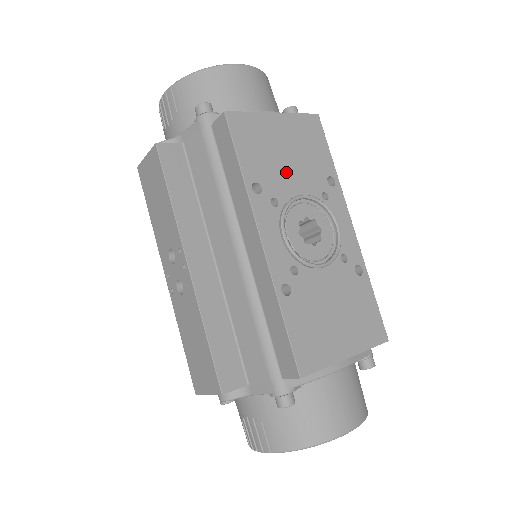
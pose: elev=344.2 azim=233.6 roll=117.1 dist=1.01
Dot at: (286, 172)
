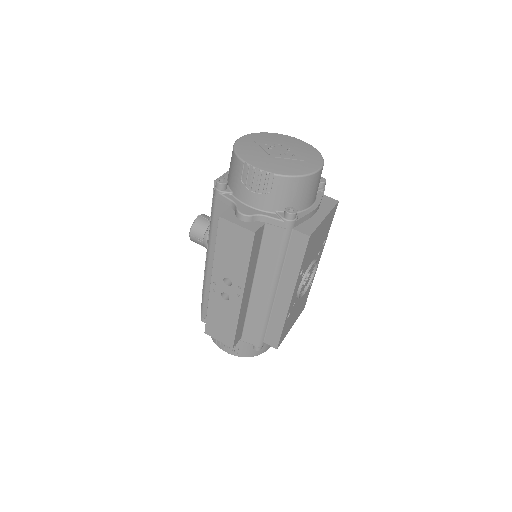
Dot at: (313, 253)
